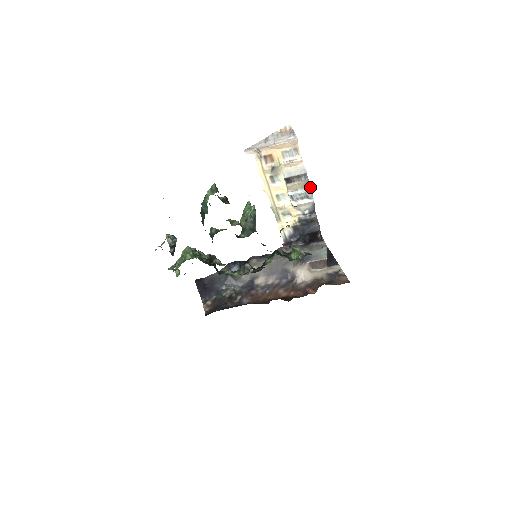
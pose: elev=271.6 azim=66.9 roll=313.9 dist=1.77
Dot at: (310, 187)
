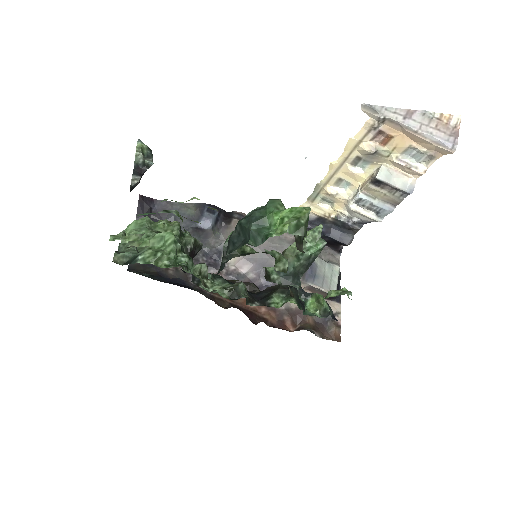
Dot at: (394, 207)
